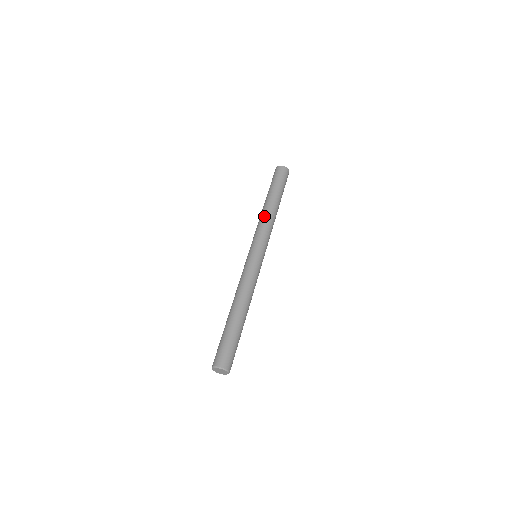
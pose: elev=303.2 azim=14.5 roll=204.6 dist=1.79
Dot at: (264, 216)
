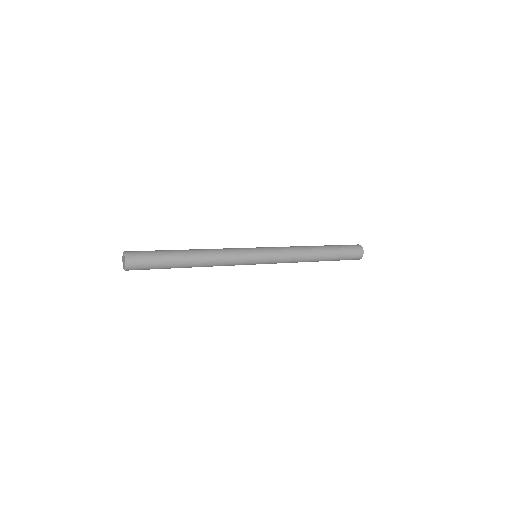
Dot at: (296, 246)
